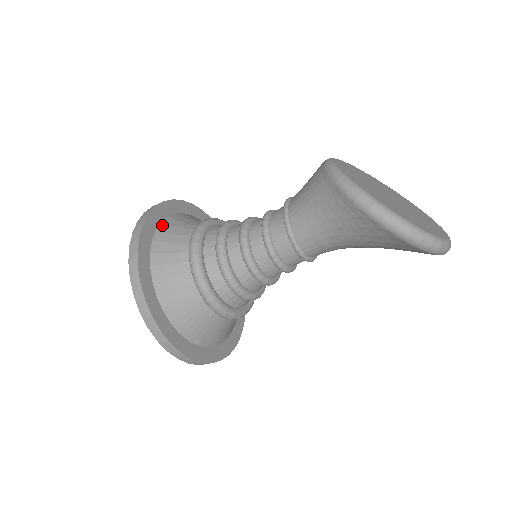
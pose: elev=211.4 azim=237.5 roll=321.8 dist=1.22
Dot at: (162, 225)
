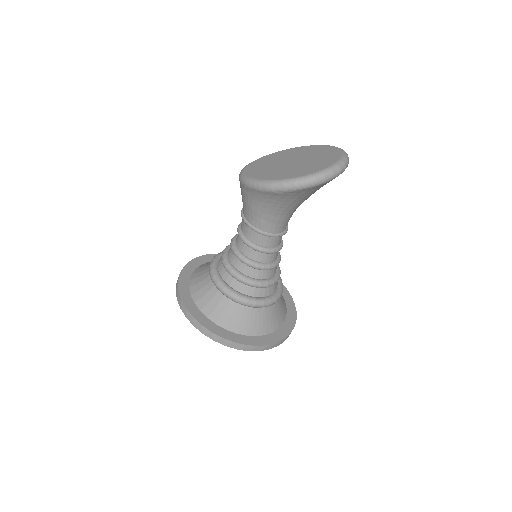
Dot at: (191, 289)
